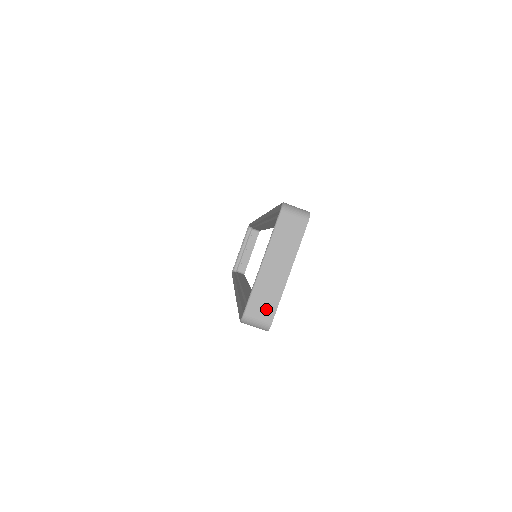
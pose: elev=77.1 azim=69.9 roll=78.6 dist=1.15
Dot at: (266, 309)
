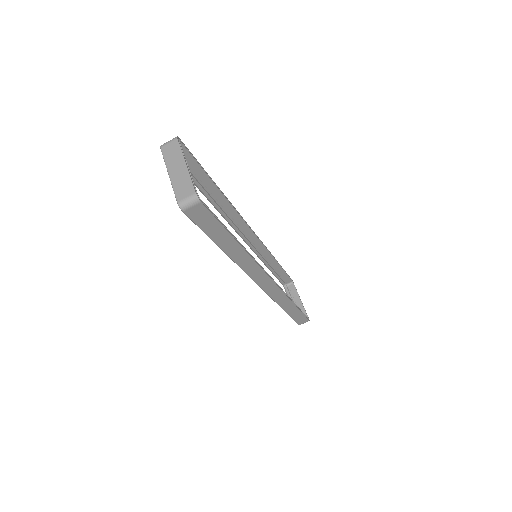
Dot at: (187, 190)
